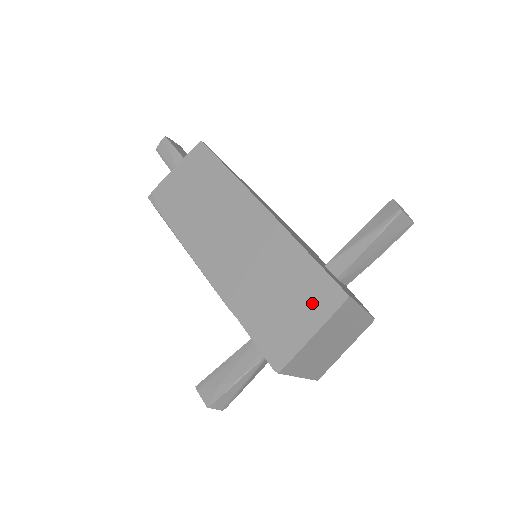
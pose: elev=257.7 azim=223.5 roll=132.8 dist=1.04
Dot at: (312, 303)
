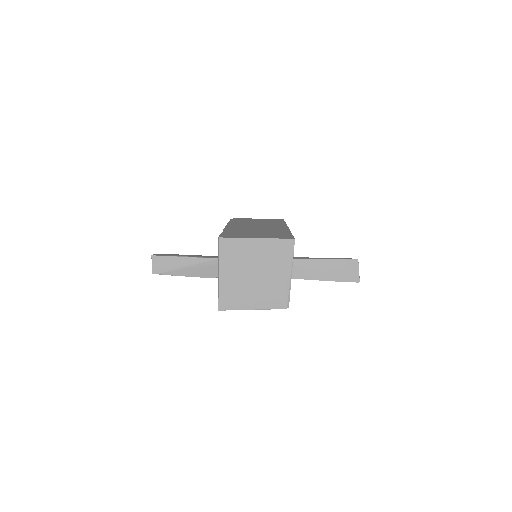
Dot at: (271, 236)
